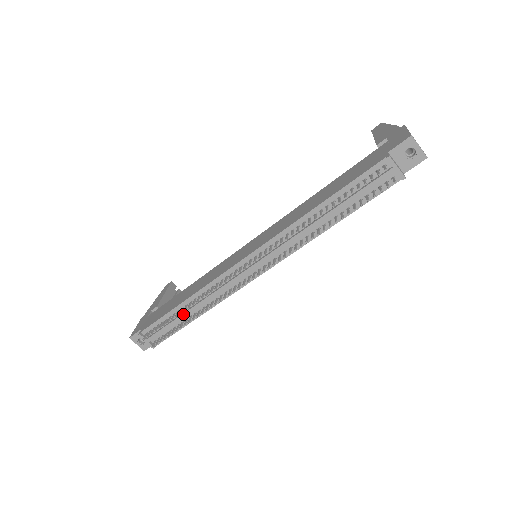
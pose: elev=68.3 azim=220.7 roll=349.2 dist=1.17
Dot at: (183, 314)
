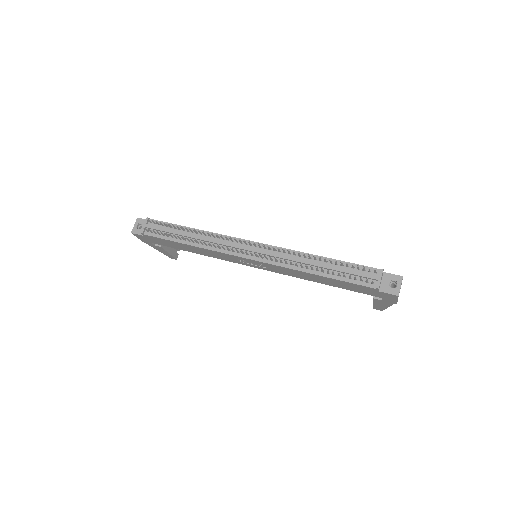
Dot at: (184, 233)
